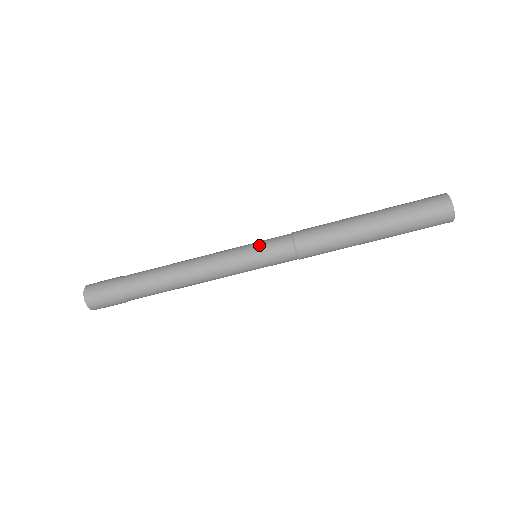
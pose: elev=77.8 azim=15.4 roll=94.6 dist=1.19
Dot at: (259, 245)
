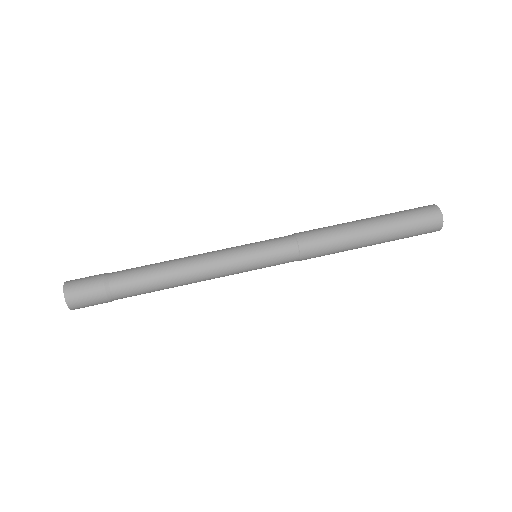
Dot at: (264, 254)
